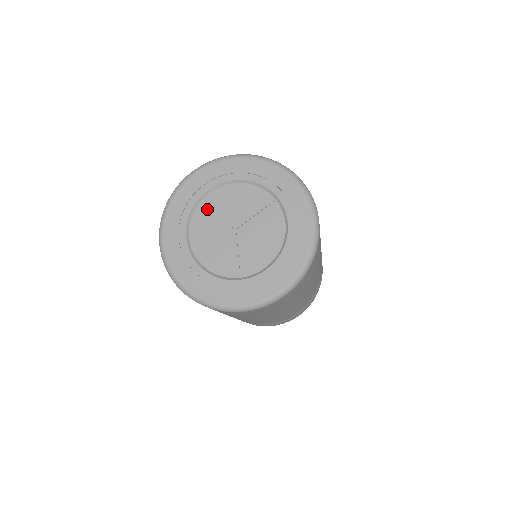
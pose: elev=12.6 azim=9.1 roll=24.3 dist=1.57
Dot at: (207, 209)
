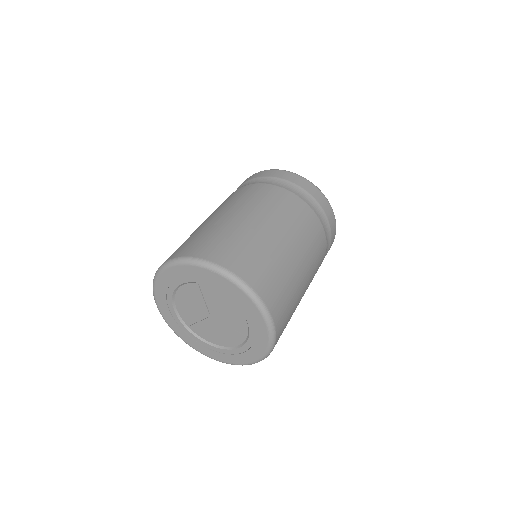
Dot at: (207, 292)
